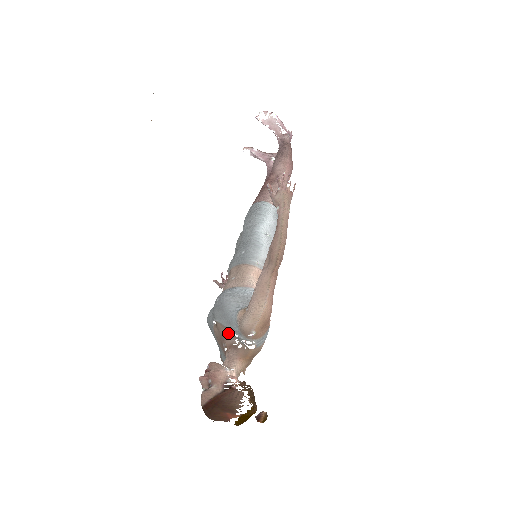
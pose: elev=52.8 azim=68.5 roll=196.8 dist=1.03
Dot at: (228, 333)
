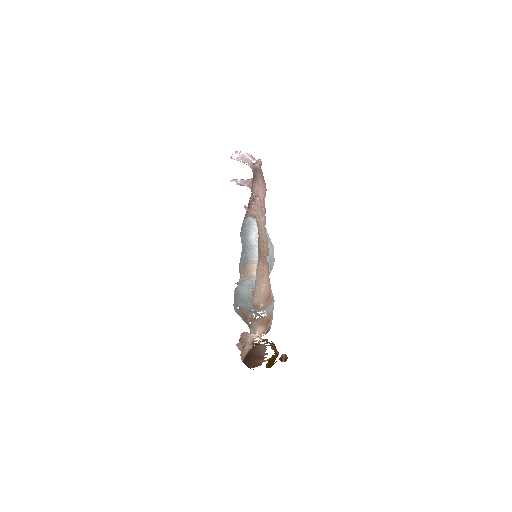
Dot at: (247, 311)
